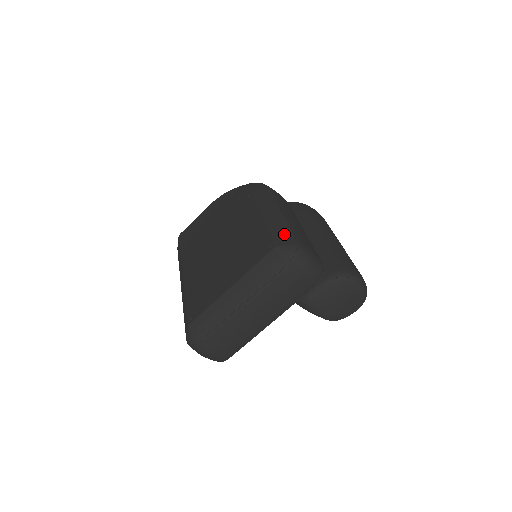
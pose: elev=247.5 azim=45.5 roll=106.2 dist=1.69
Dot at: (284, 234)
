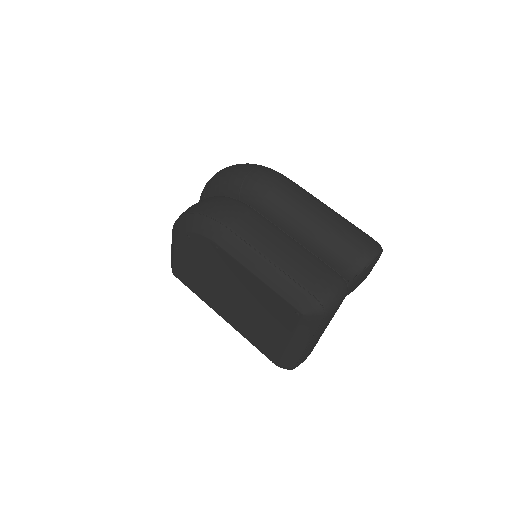
Dot at: (297, 294)
